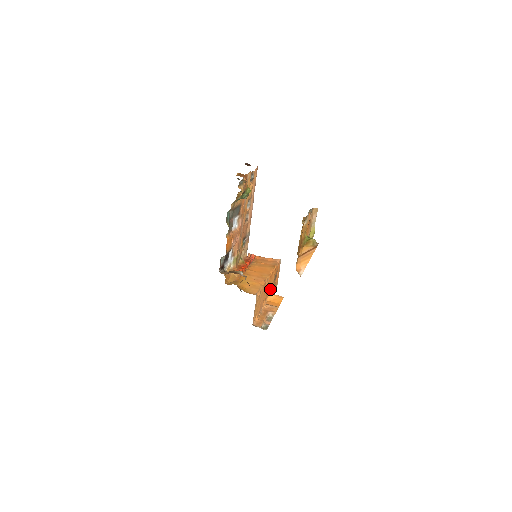
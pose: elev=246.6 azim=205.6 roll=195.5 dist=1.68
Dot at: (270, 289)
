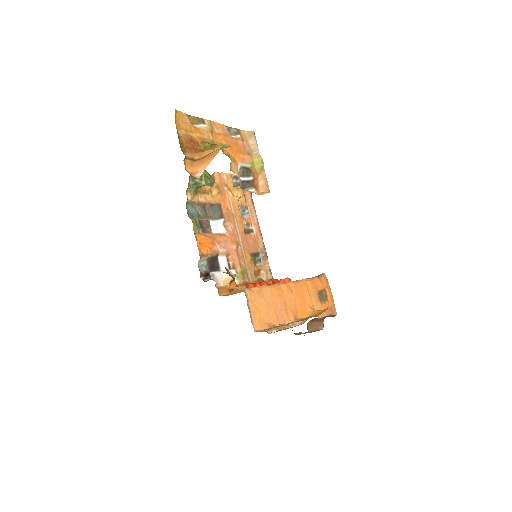
Dot at: (308, 305)
